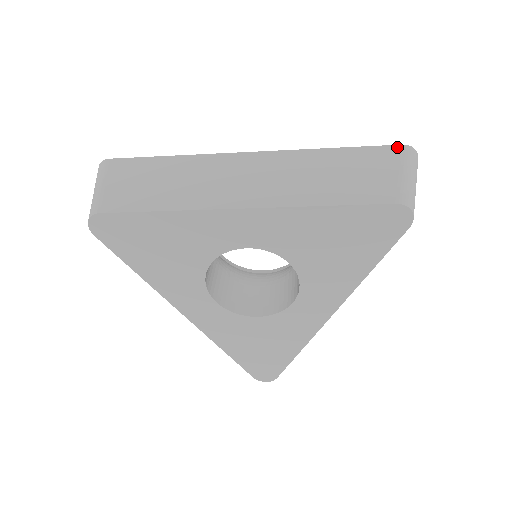
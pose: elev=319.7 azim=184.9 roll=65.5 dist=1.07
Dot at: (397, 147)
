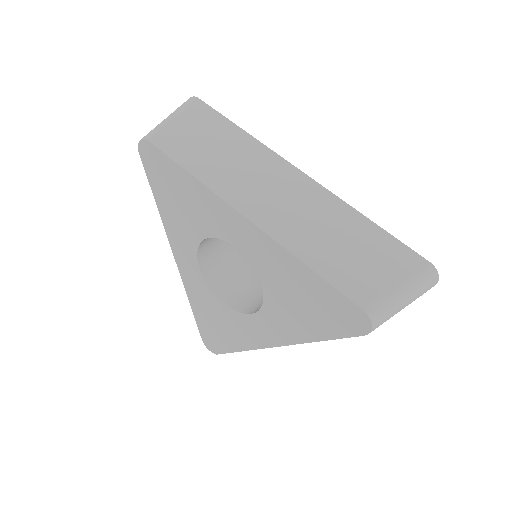
Dot at: (422, 261)
